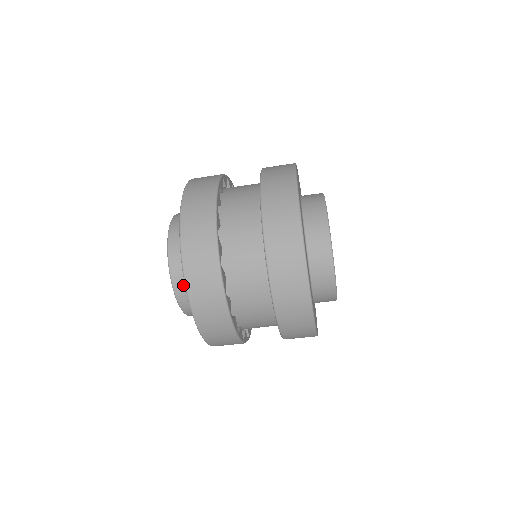
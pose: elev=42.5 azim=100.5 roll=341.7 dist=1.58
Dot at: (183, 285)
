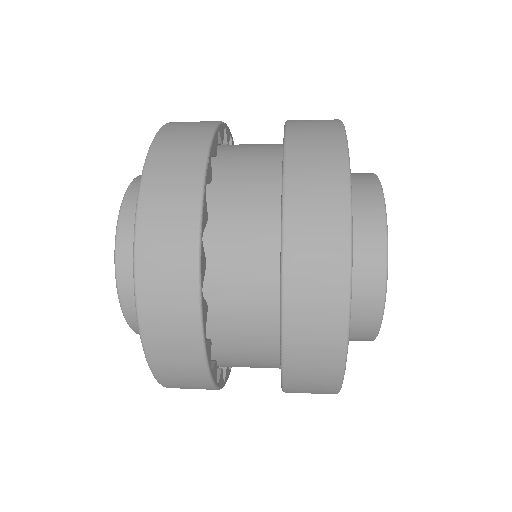
Dot at: occluded
